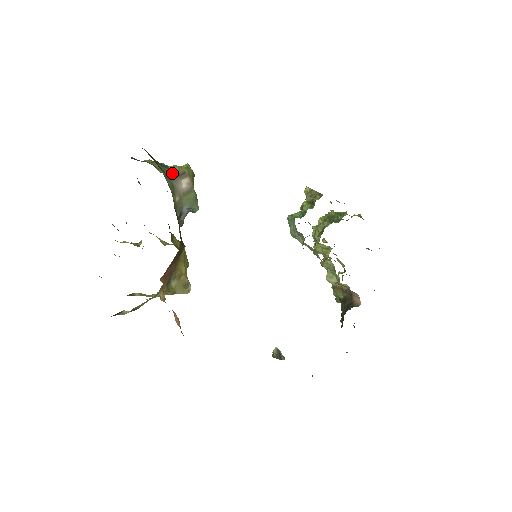
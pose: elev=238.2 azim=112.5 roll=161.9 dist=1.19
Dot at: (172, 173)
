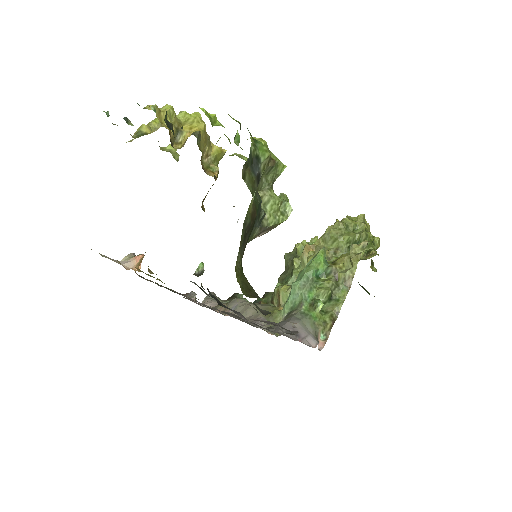
Dot at: (257, 235)
